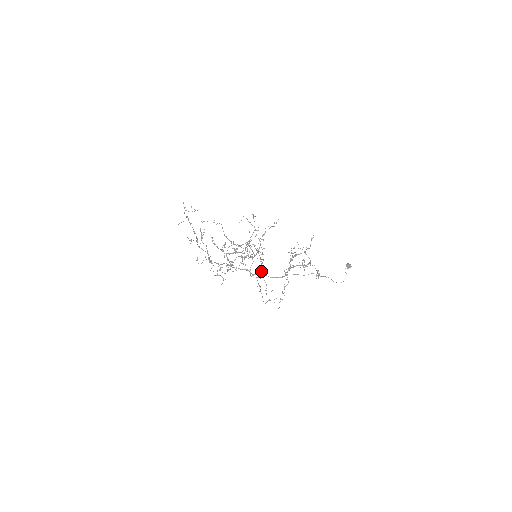
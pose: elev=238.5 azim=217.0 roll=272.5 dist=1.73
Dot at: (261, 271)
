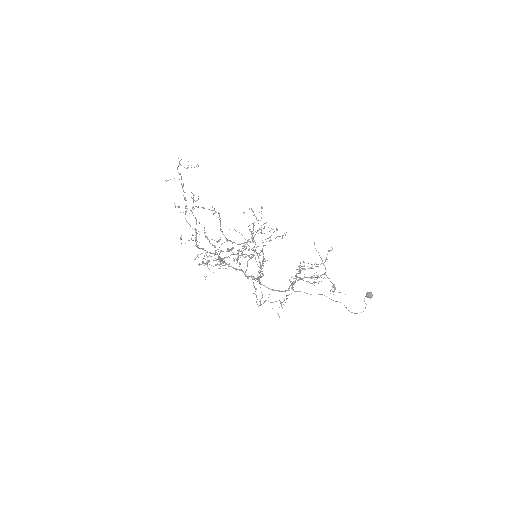
Dot at: occluded
